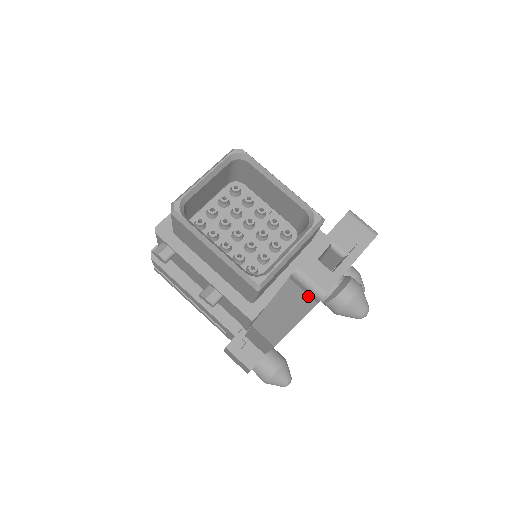
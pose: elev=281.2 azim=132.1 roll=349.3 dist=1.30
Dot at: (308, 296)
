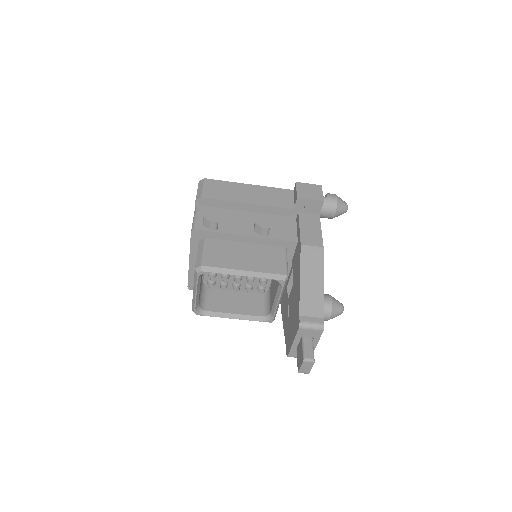
Dot at: occluded
